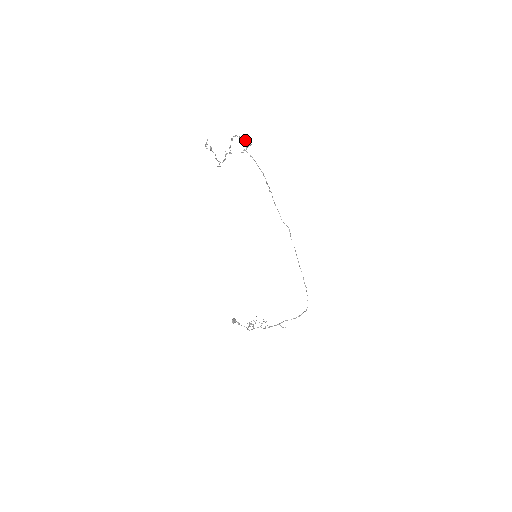
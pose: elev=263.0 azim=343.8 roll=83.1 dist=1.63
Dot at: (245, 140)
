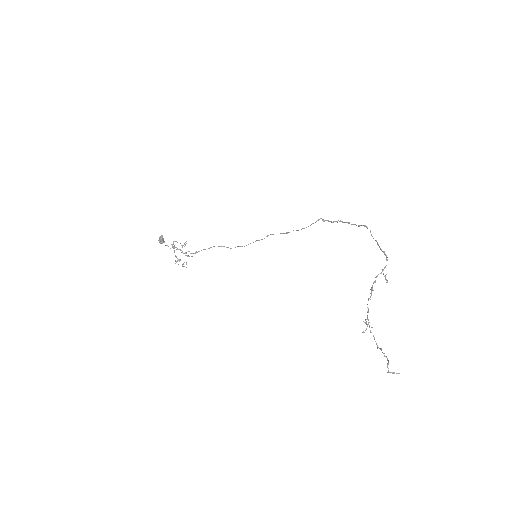
Dot at: (383, 251)
